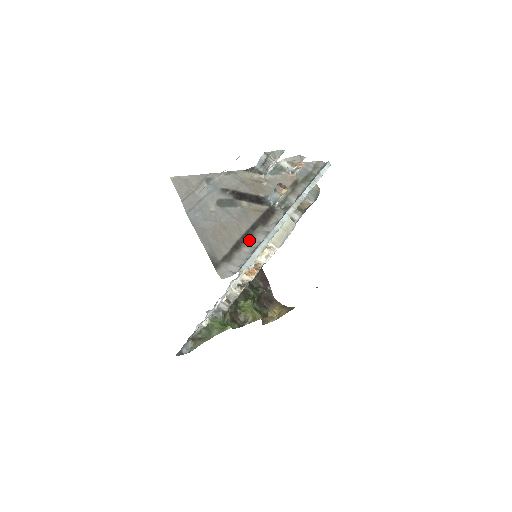
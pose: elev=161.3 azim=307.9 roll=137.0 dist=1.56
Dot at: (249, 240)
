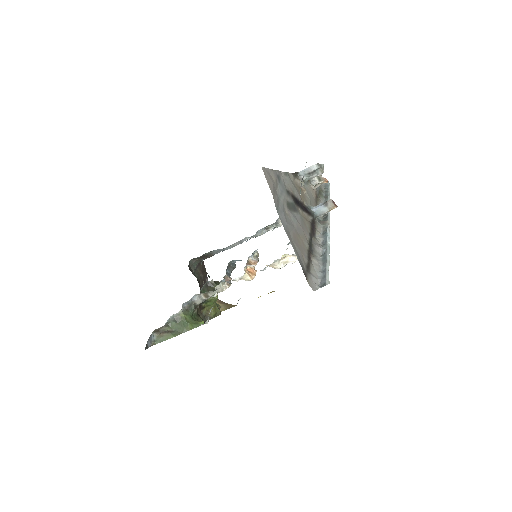
Dot at: (312, 251)
